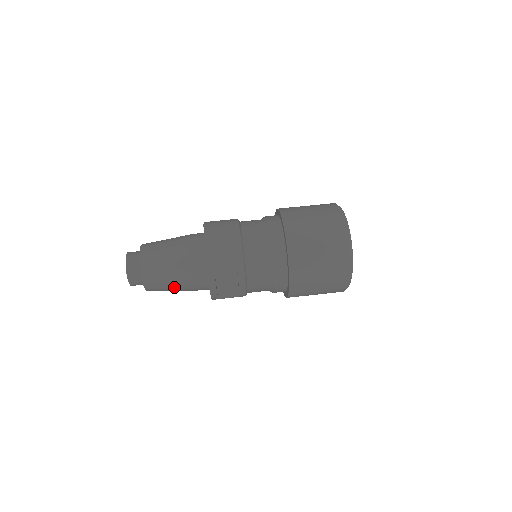
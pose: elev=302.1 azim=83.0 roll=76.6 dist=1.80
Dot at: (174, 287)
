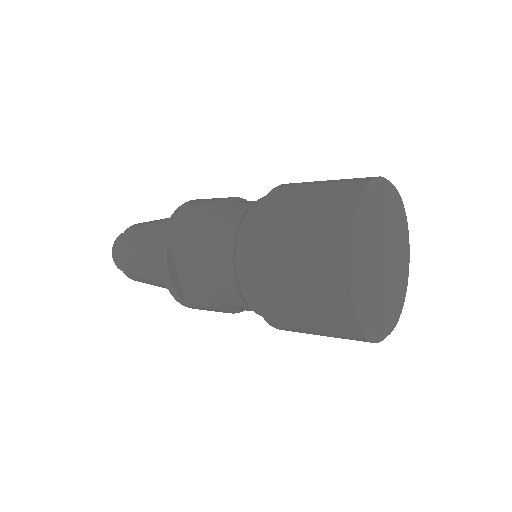
Dot at: (145, 274)
